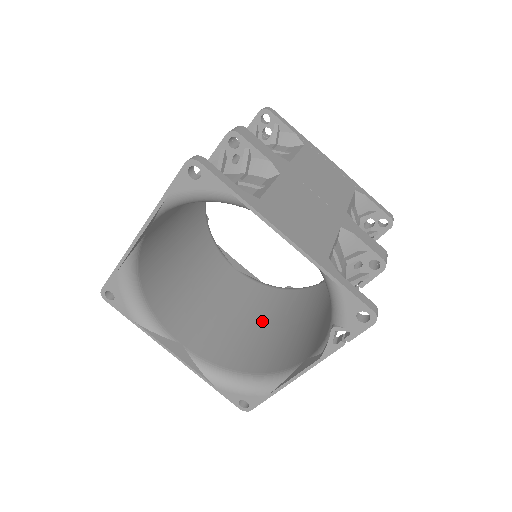
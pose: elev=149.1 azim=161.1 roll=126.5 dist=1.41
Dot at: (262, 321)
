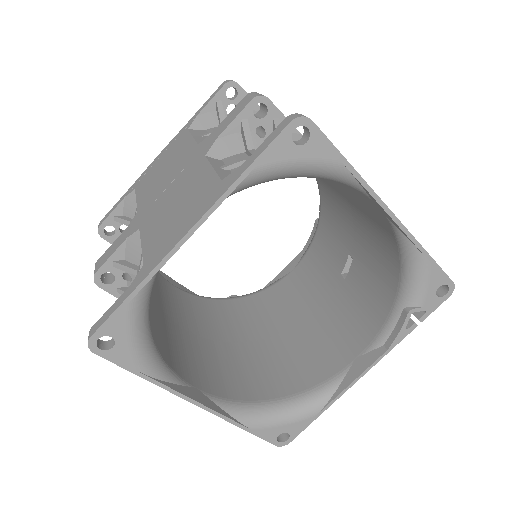
Dot at: (243, 337)
